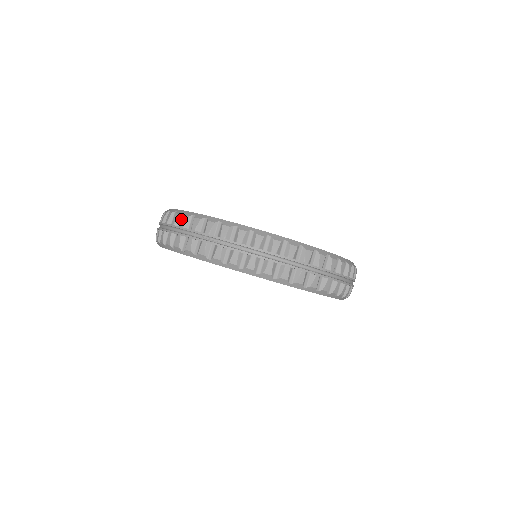
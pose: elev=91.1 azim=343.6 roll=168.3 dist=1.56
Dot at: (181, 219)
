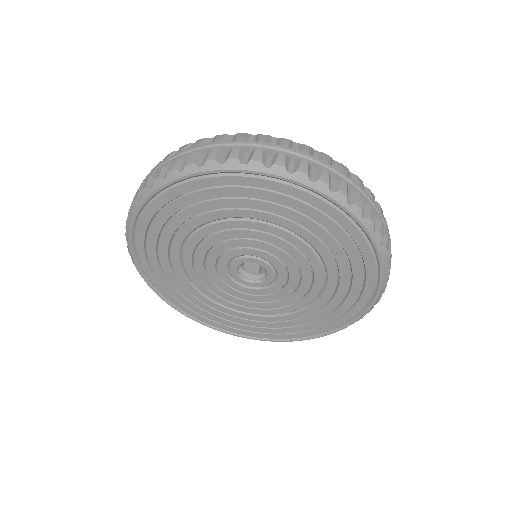
Dot at: occluded
